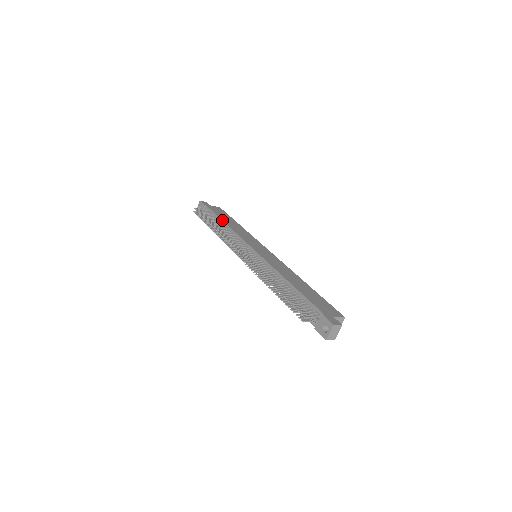
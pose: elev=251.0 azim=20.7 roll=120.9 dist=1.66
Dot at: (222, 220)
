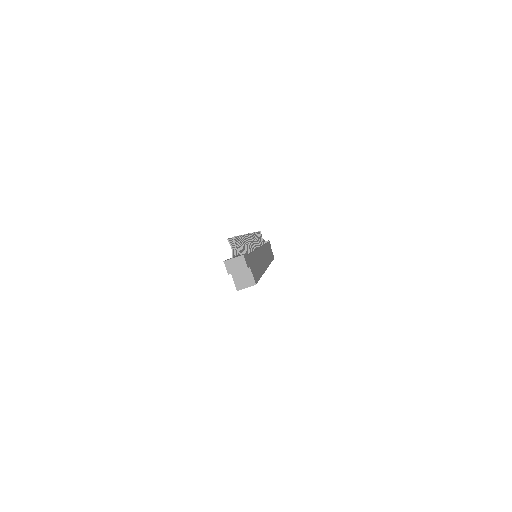
Dot at: occluded
